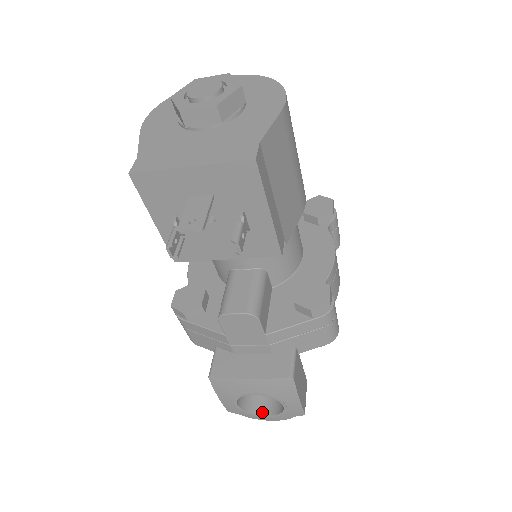
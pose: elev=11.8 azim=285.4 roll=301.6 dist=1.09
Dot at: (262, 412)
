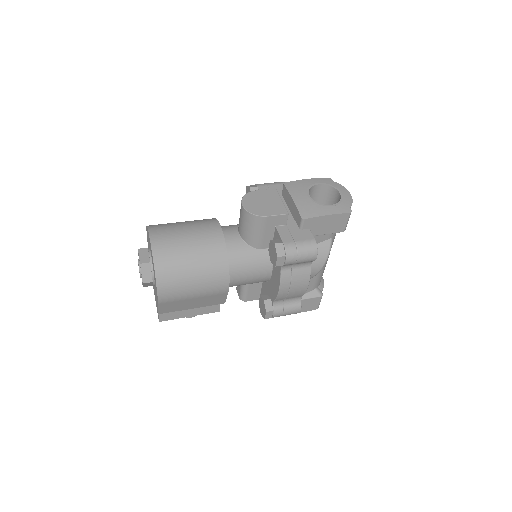
Dot at: occluded
